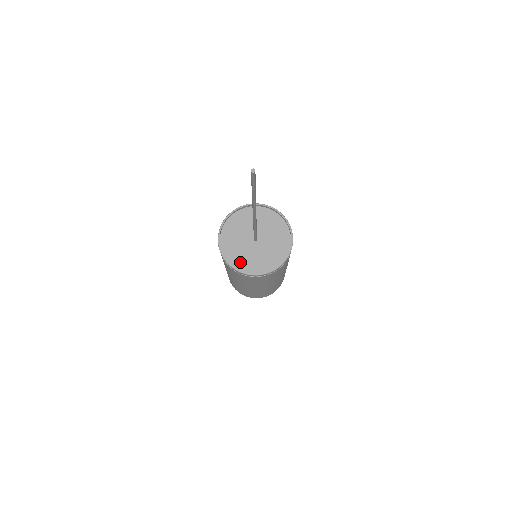
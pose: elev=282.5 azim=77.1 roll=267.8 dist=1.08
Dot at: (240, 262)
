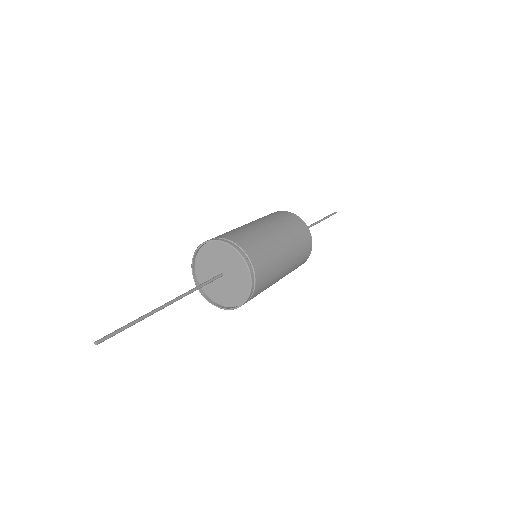
Dot at: (225, 300)
